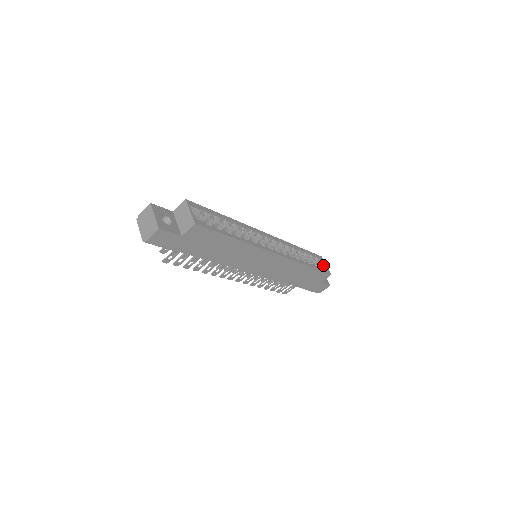
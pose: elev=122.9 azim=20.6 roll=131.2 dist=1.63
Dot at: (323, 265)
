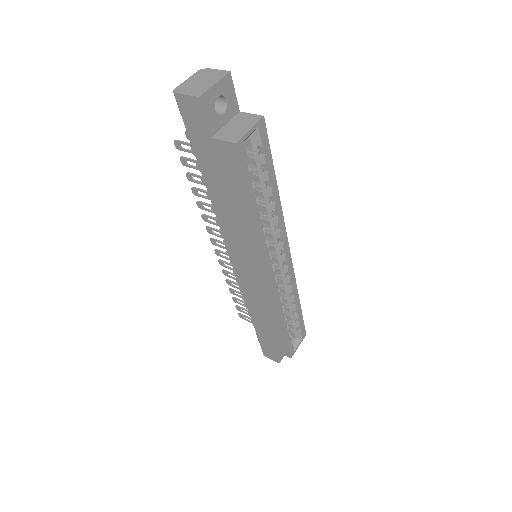
Dot at: (297, 342)
